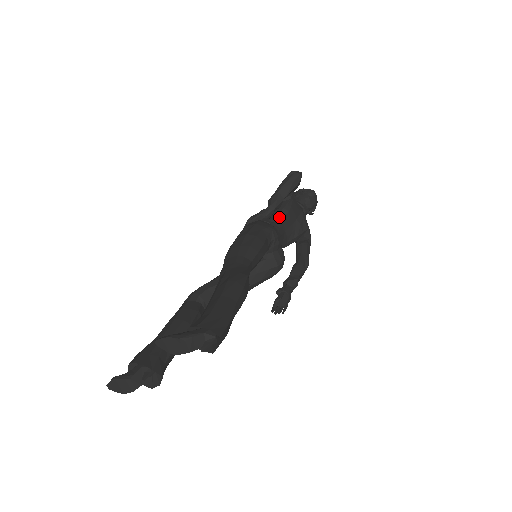
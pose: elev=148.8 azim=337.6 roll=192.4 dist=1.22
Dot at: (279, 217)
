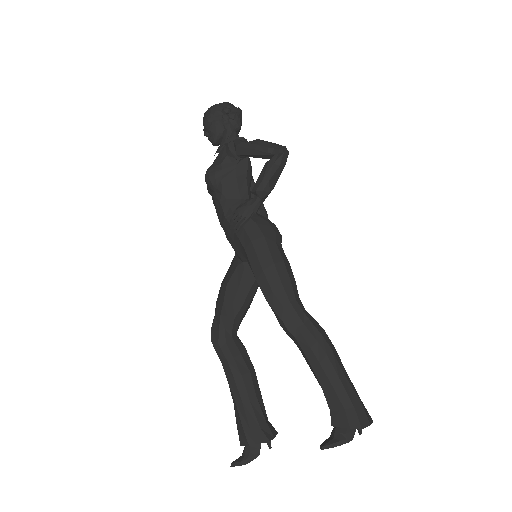
Dot at: (248, 189)
